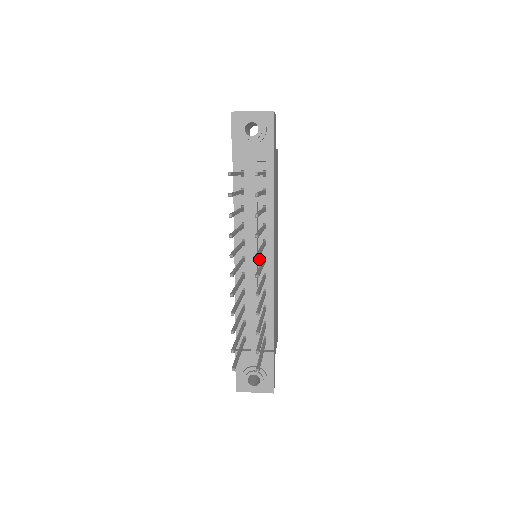
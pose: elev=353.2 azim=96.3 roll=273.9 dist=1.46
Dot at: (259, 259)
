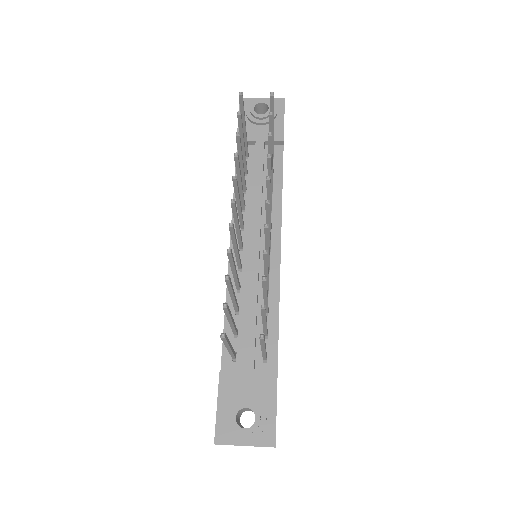
Dot at: (261, 247)
